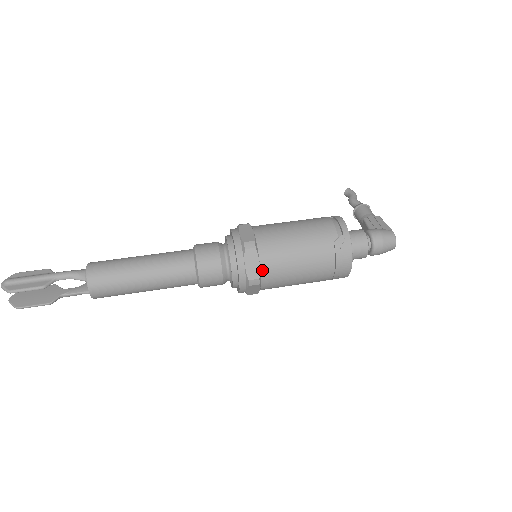
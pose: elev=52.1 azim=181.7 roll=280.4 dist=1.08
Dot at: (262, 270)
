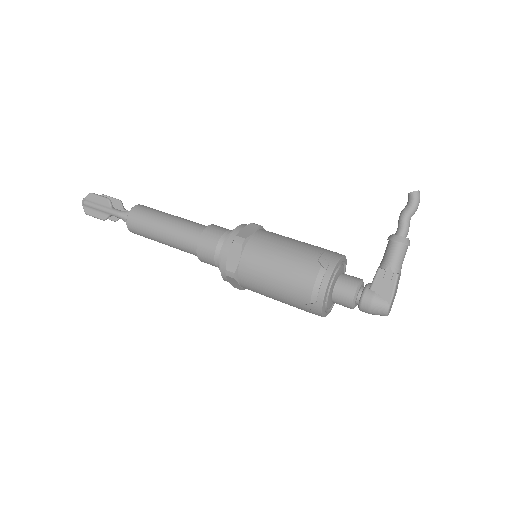
Dot at: (243, 287)
